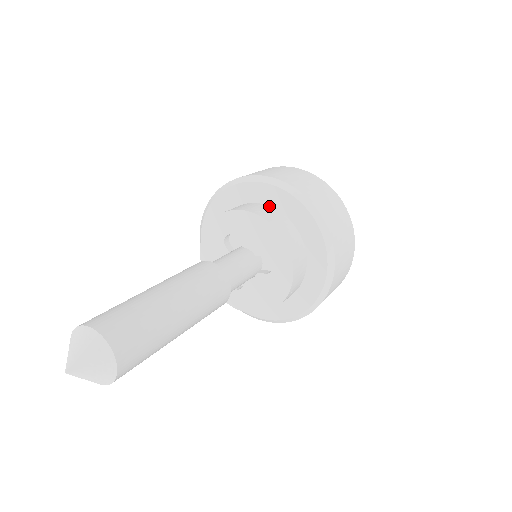
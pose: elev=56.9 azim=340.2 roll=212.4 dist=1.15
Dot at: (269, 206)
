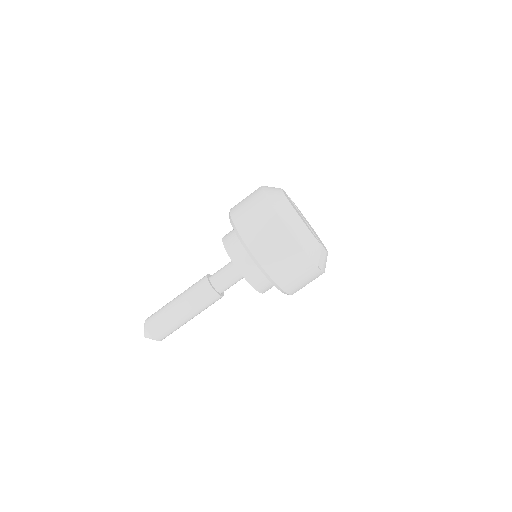
Dot at: occluded
